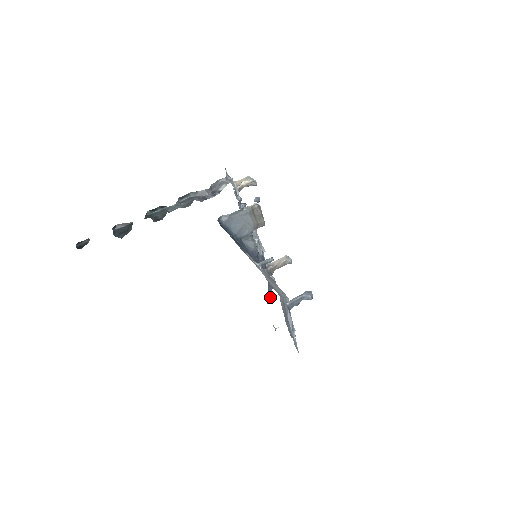
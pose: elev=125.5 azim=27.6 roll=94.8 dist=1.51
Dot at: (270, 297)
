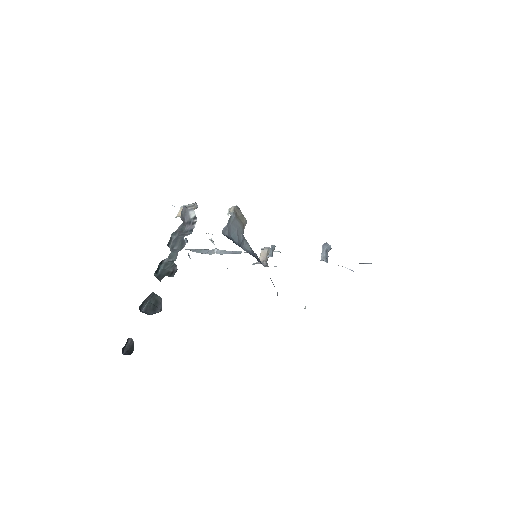
Dot at: occluded
